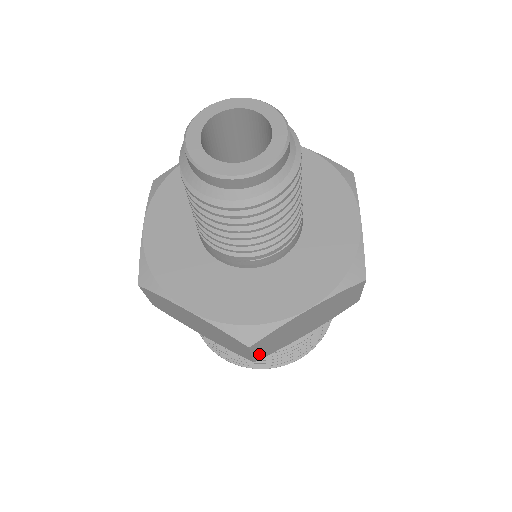
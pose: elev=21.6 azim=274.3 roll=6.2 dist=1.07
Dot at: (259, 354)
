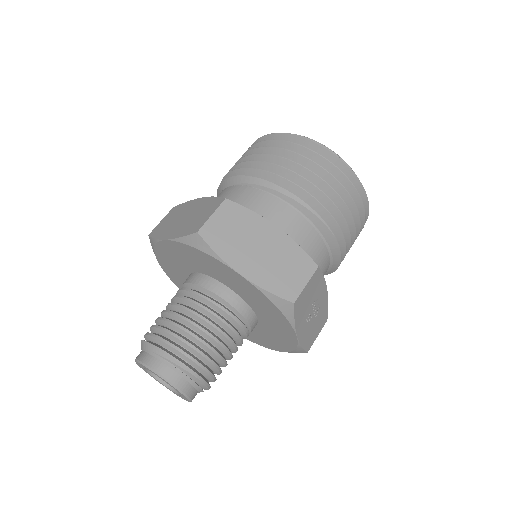
Dot at: occluded
